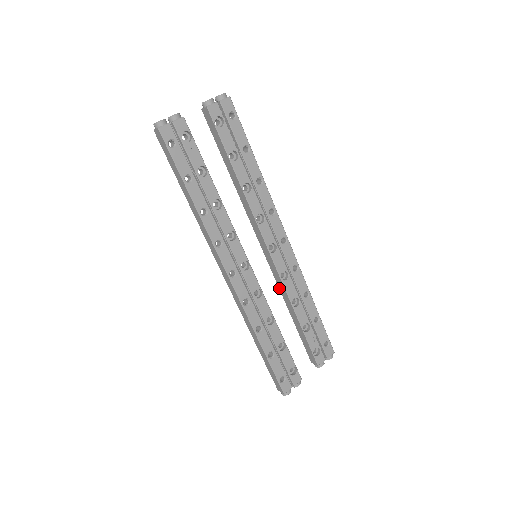
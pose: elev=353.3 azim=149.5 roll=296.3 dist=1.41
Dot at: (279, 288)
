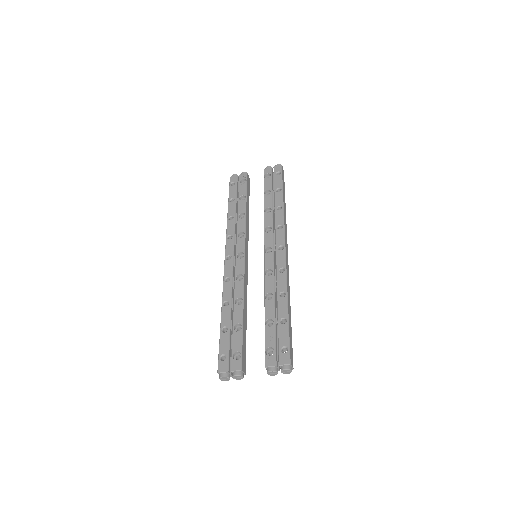
Dot at: occluded
